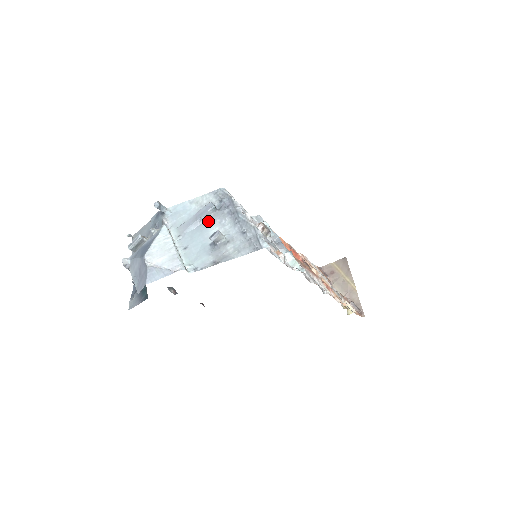
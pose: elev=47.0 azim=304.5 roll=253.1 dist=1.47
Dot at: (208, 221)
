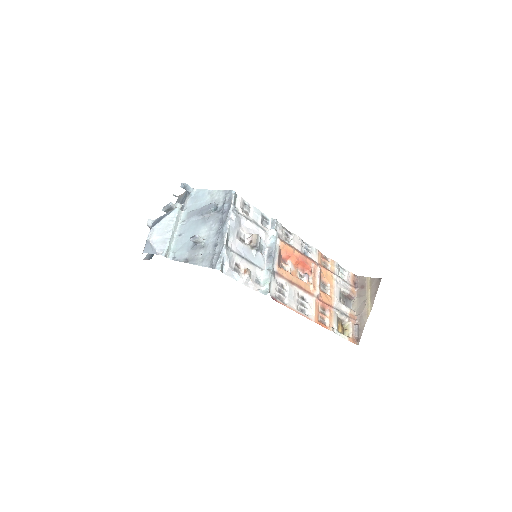
Dot at: (206, 219)
